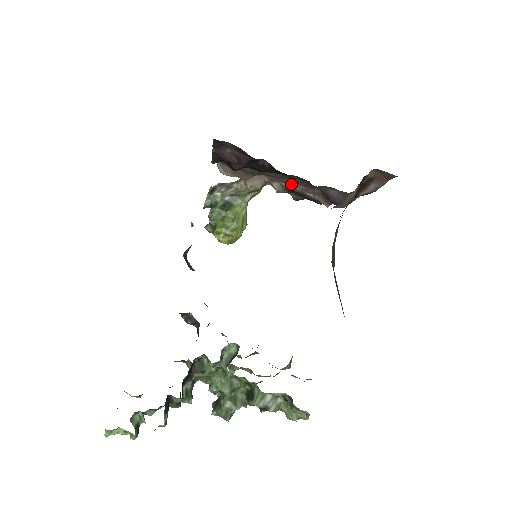
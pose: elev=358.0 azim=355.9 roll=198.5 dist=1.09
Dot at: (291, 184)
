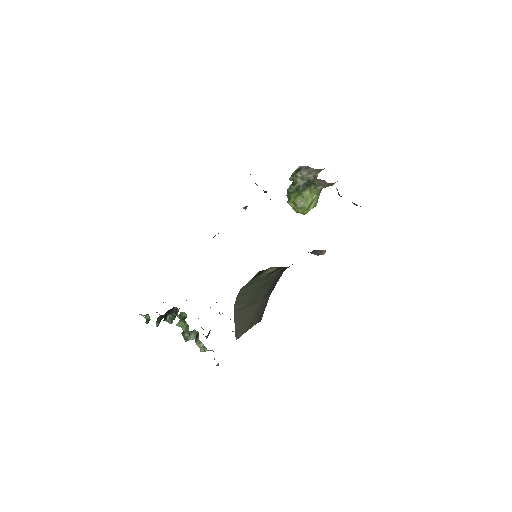
Dot at: occluded
